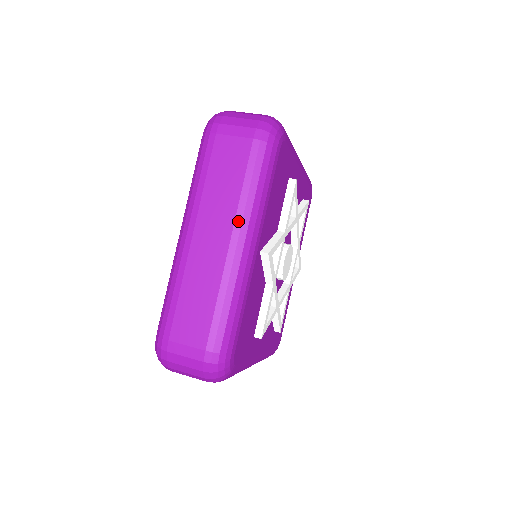
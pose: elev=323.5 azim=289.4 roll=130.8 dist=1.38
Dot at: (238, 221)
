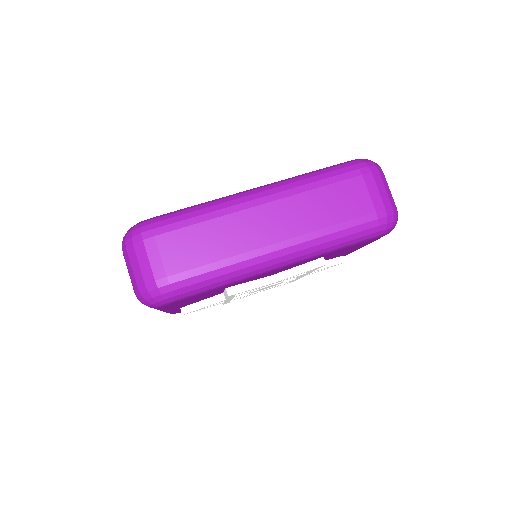
Dot at: occluded
